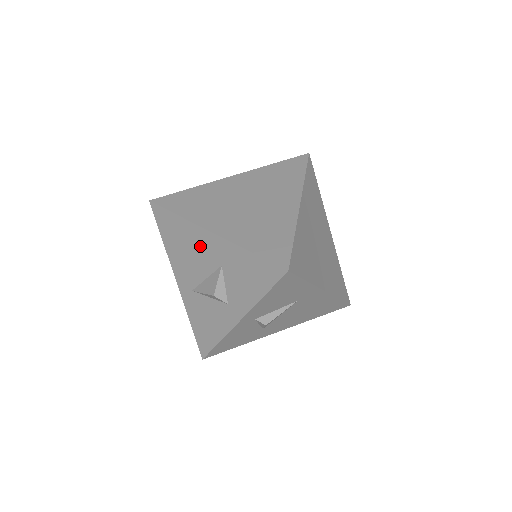
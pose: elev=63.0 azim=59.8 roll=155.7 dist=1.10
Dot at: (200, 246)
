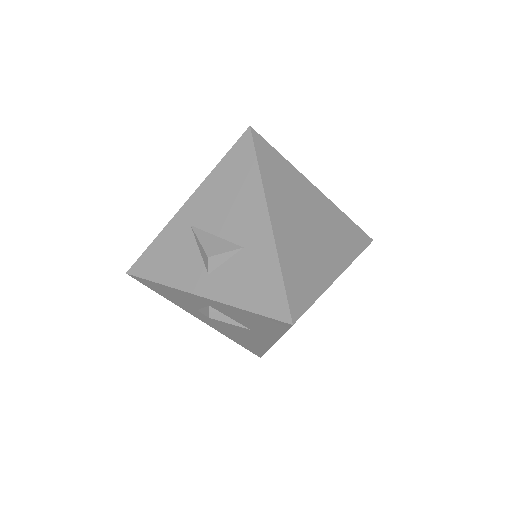
Dot at: (246, 212)
